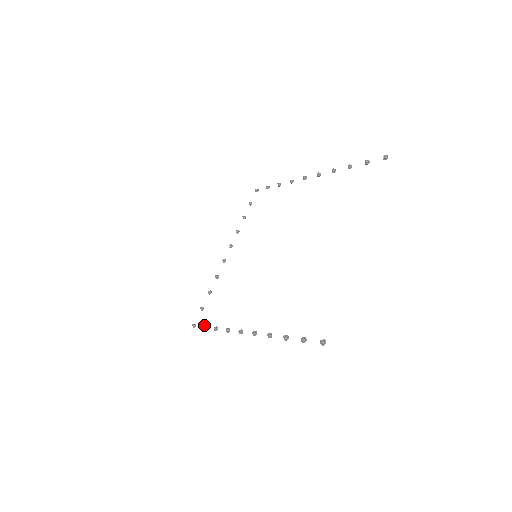
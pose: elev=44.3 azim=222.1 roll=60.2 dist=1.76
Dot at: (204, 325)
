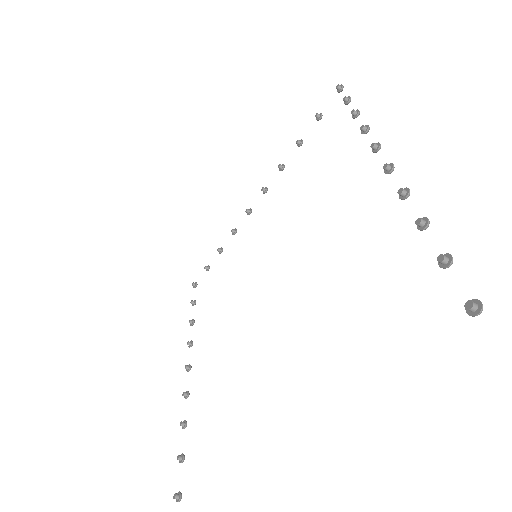
Dot at: (192, 301)
